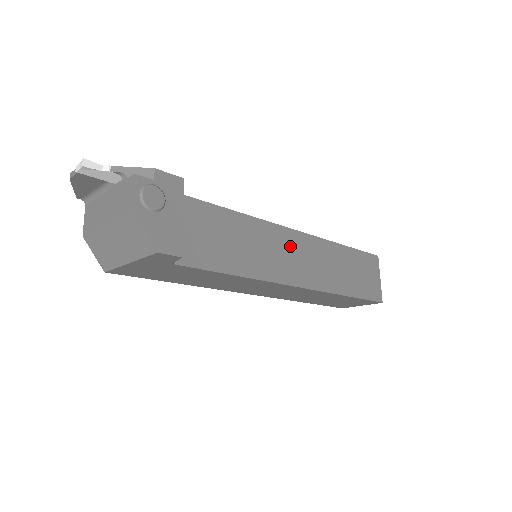
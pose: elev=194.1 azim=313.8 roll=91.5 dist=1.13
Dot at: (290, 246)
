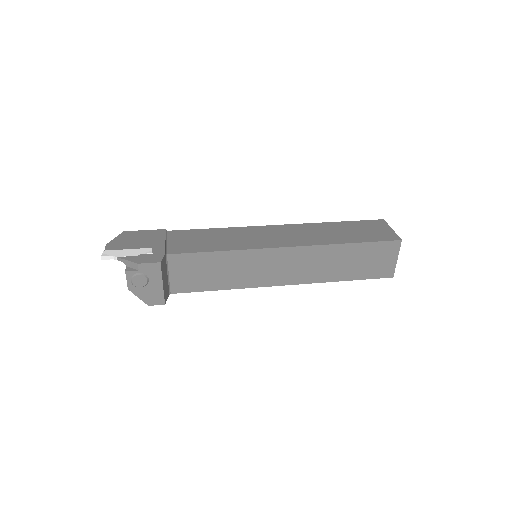
Dot at: (276, 260)
